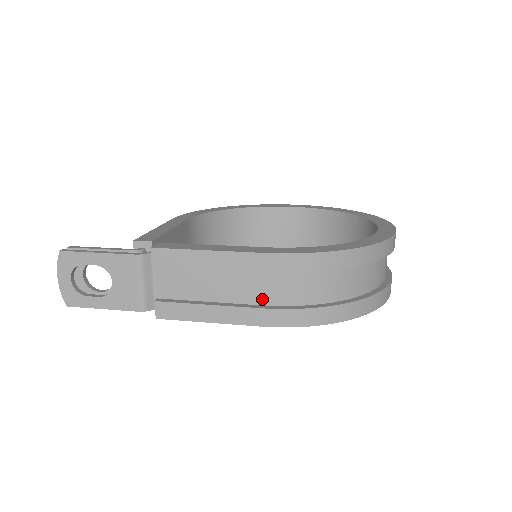
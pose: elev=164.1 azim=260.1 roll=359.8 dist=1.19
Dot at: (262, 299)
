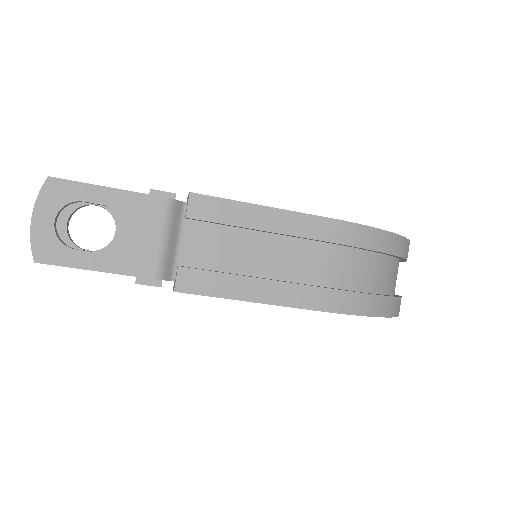
Dot at: (313, 277)
